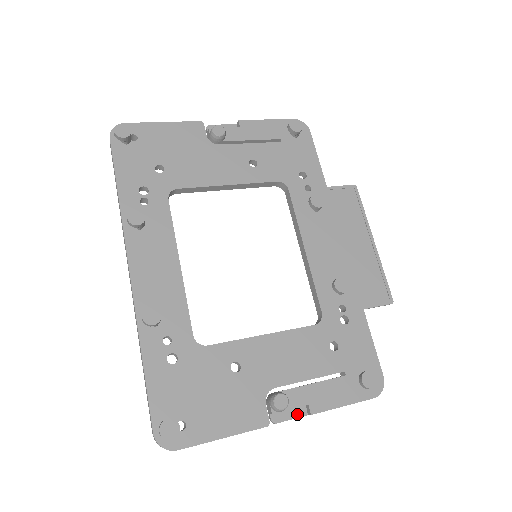
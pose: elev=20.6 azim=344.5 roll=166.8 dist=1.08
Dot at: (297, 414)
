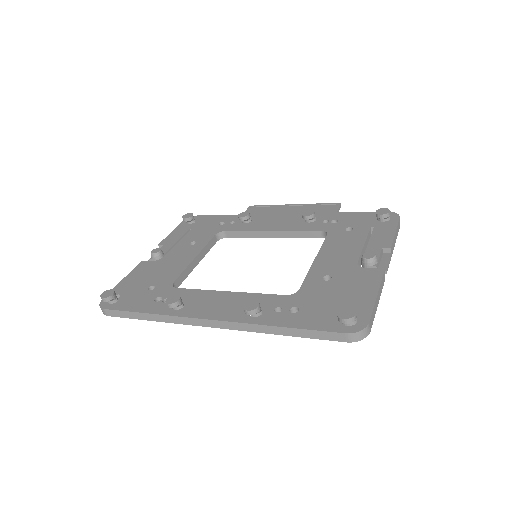
Dot at: (387, 259)
